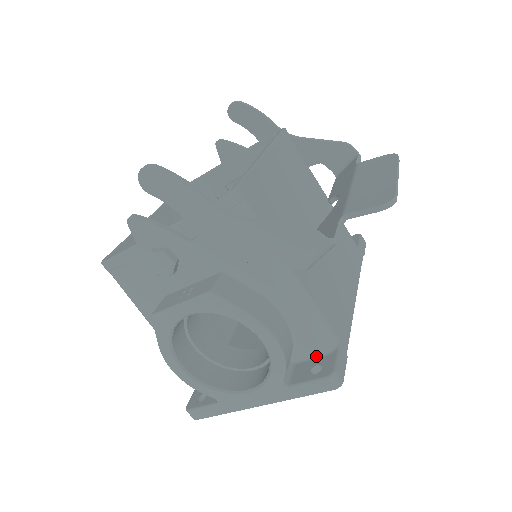
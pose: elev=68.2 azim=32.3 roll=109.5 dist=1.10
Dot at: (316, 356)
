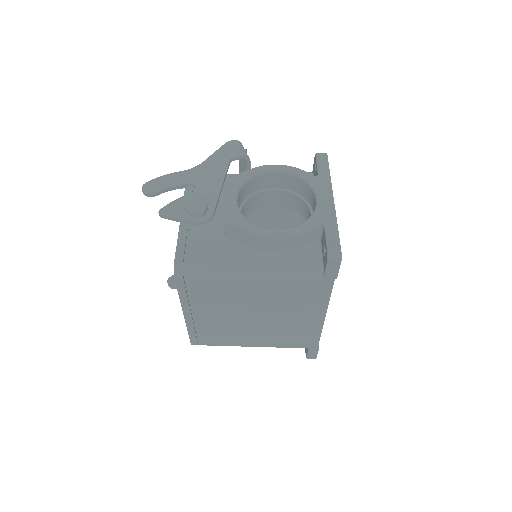
Dot at: occluded
